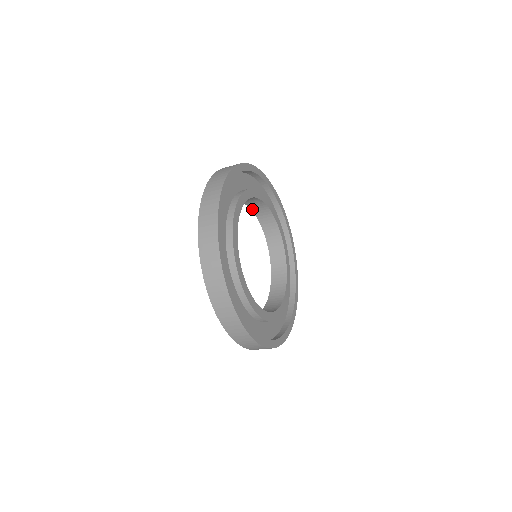
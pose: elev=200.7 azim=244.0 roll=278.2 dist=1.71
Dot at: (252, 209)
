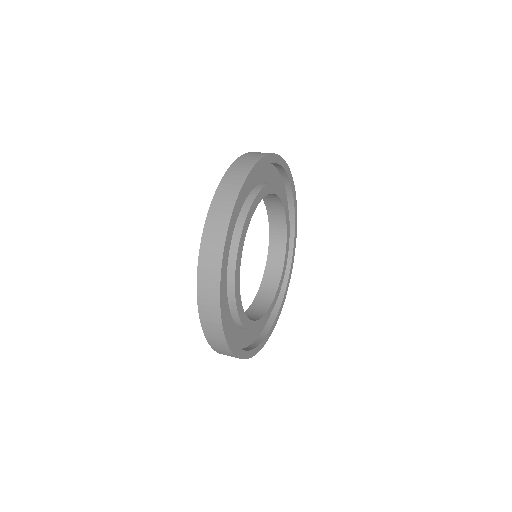
Dot at: occluded
